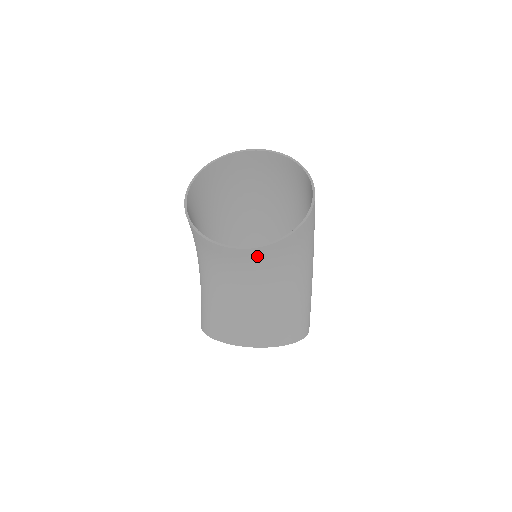
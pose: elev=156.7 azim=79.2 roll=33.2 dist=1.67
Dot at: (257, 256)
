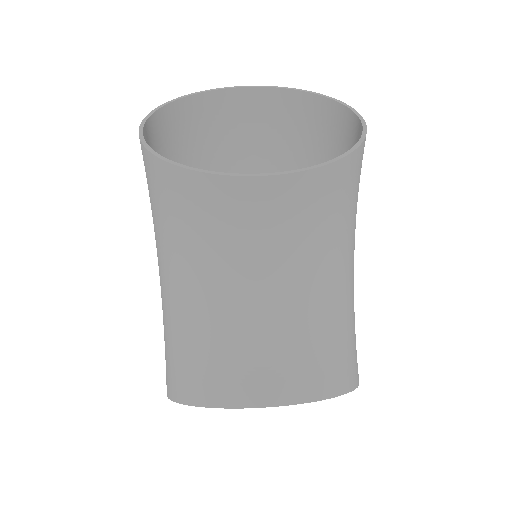
Dot at: (296, 197)
